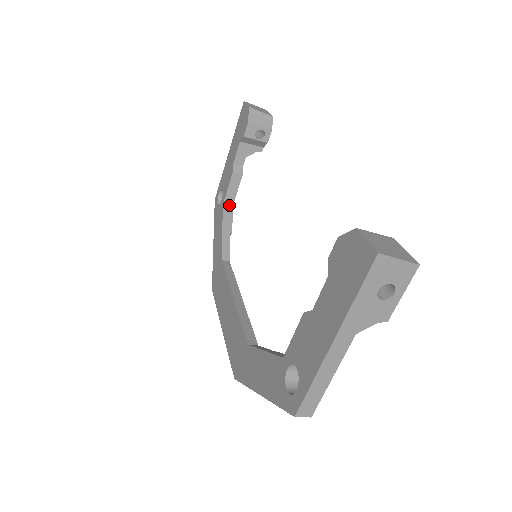
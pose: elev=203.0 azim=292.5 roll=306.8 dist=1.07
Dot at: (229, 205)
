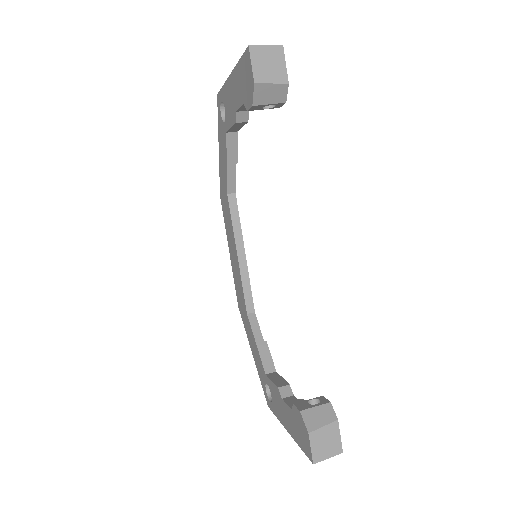
Dot at: (234, 131)
